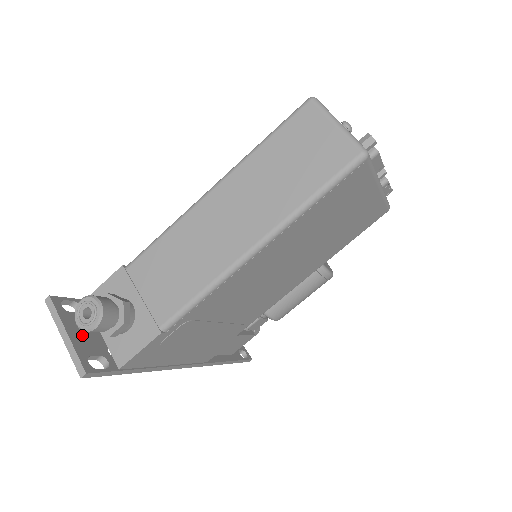
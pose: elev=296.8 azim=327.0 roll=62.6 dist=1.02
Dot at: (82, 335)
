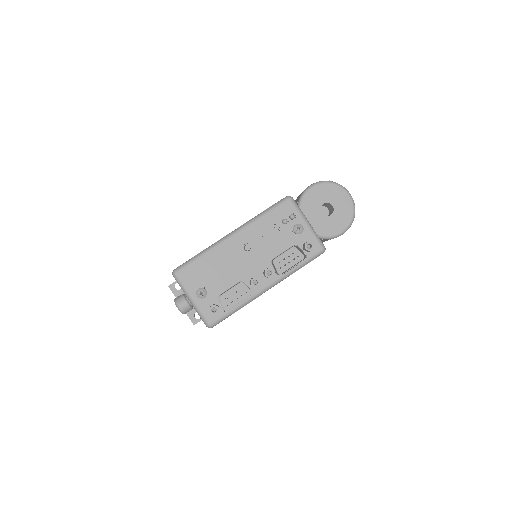
Dot at: occluded
